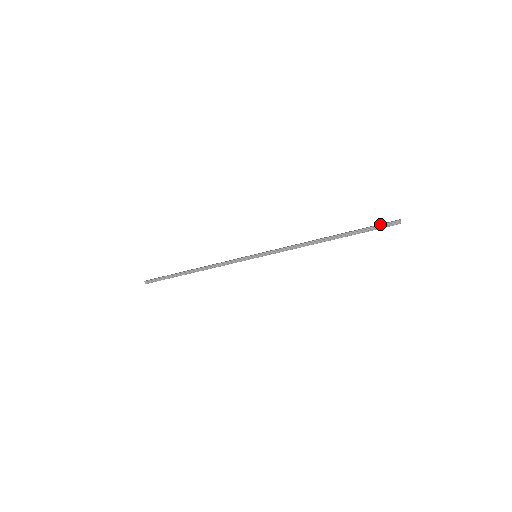
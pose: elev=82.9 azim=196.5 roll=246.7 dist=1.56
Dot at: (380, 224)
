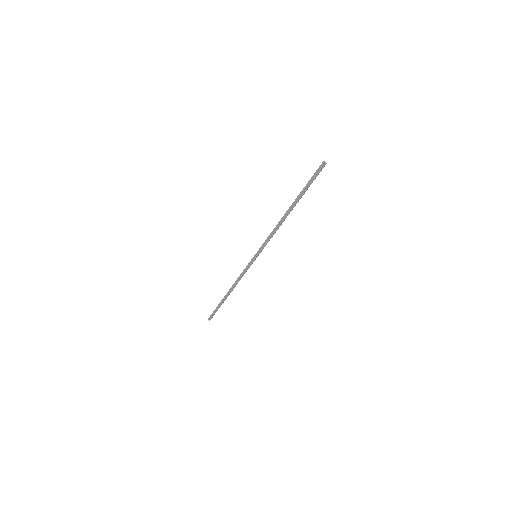
Dot at: occluded
